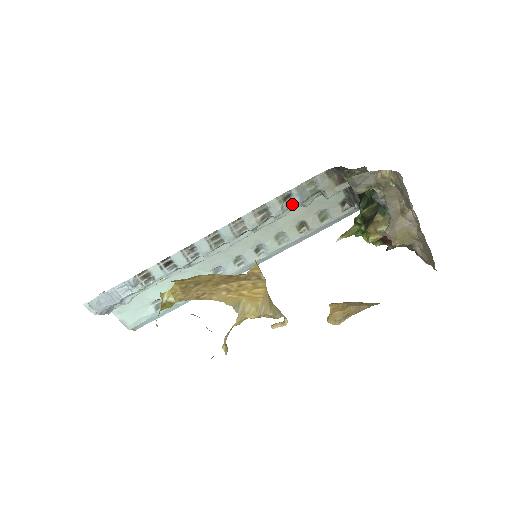
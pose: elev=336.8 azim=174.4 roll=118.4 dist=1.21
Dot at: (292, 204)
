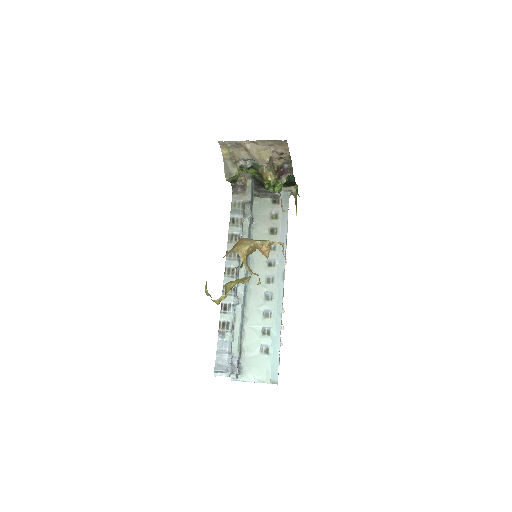
Dot at: (239, 220)
